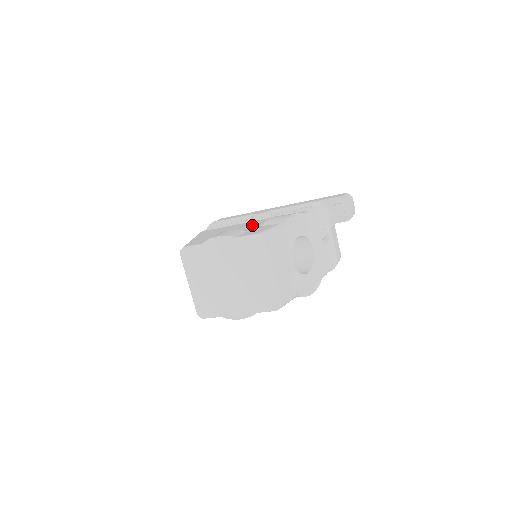
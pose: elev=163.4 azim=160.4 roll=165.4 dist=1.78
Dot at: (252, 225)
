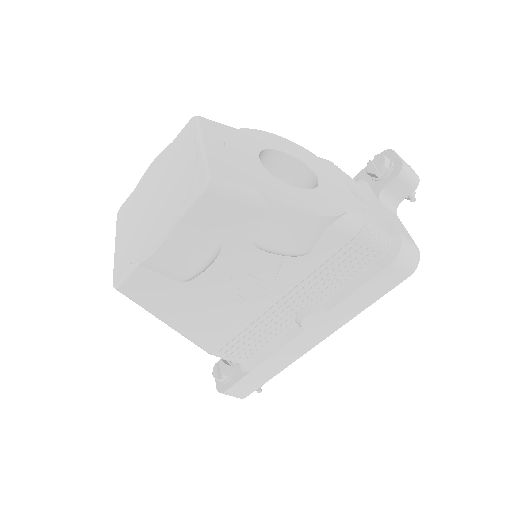
Dot at: occluded
